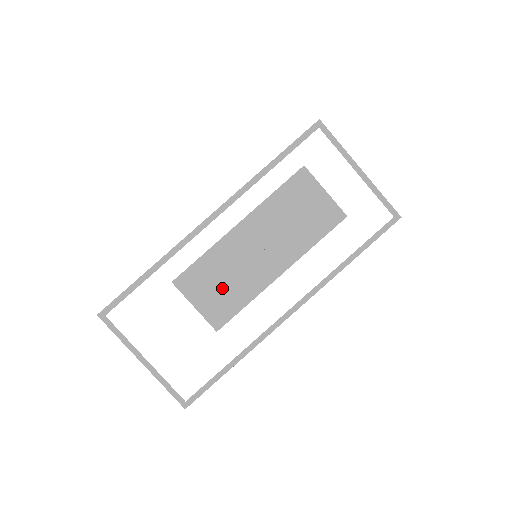
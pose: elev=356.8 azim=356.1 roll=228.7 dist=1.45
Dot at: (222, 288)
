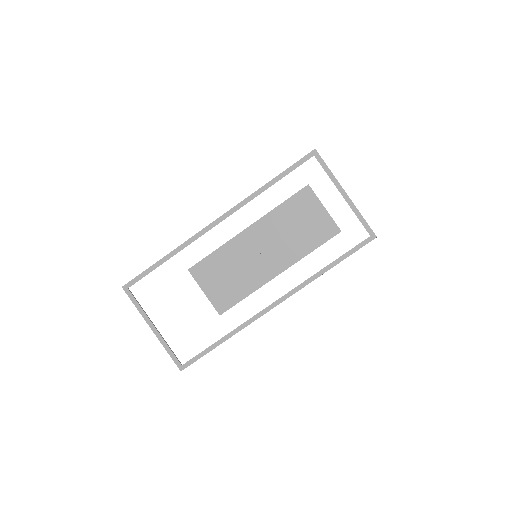
Dot at: (228, 280)
